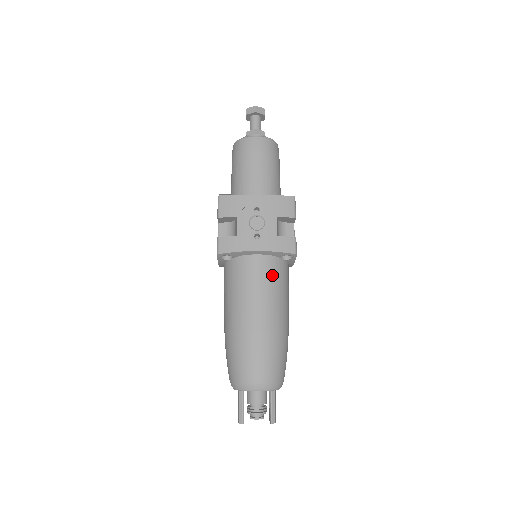
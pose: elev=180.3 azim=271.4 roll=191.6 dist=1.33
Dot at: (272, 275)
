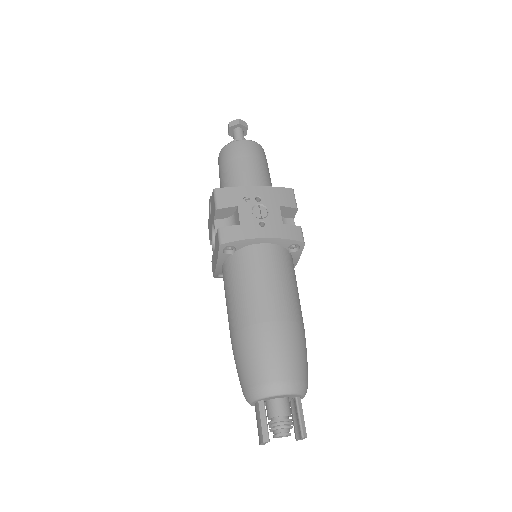
Dot at: (282, 264)
